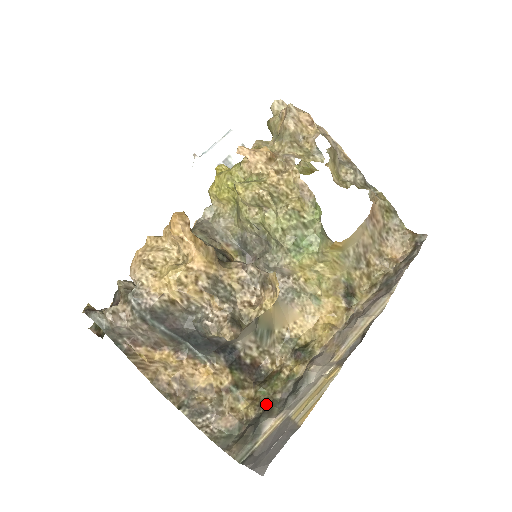
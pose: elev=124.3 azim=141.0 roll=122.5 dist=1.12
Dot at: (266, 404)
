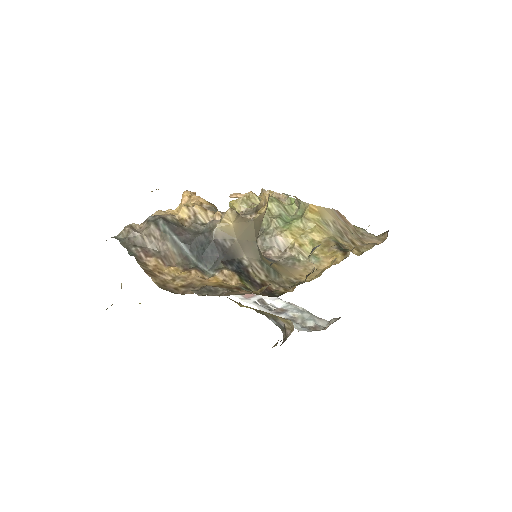
Dot at: occluded
